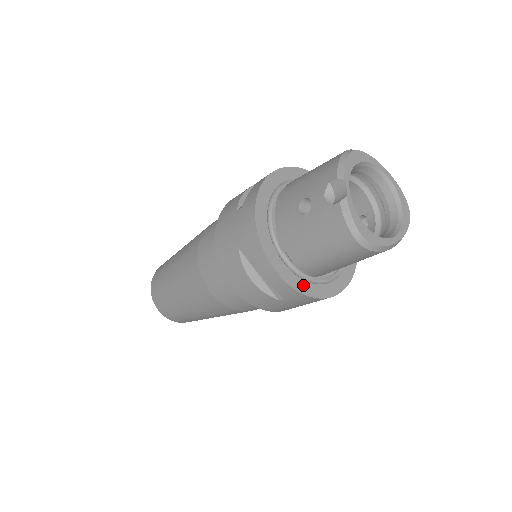
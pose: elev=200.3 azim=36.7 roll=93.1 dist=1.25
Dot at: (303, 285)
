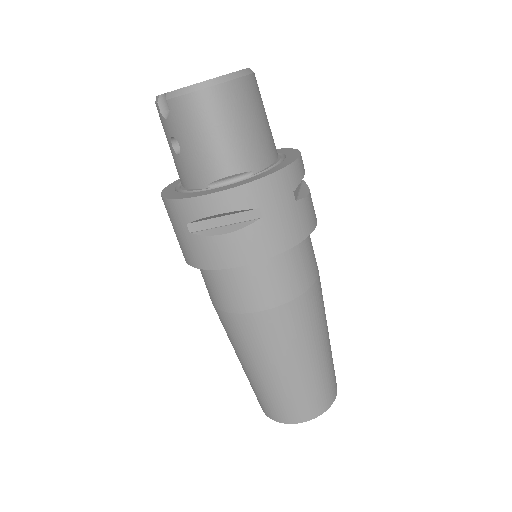
Dot at: (249, 180)
